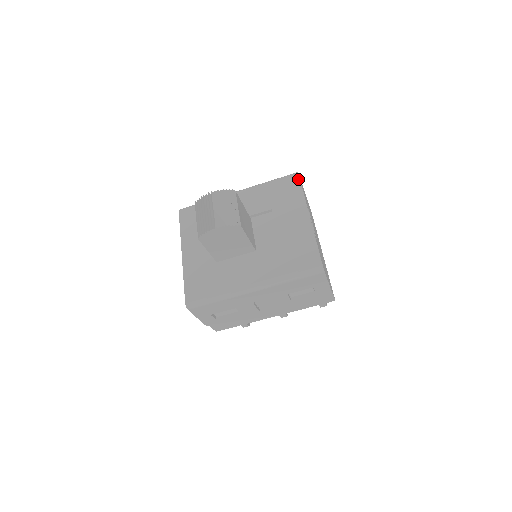
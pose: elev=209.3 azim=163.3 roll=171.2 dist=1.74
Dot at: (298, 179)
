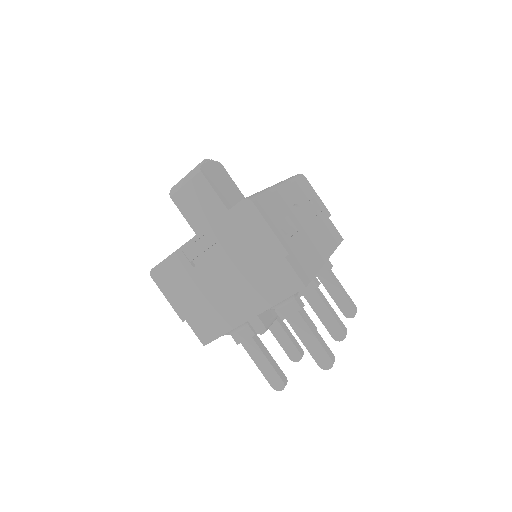
Dot at: occluded
